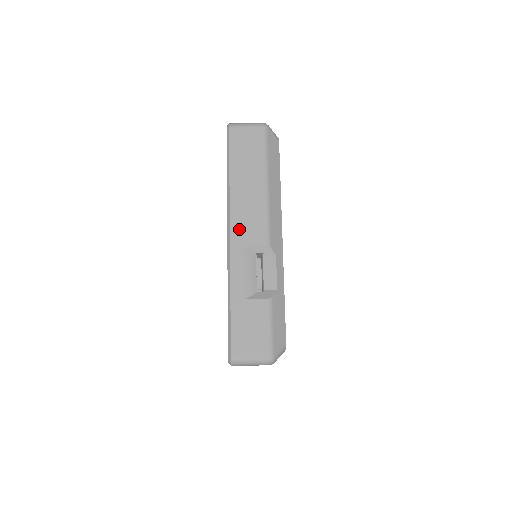
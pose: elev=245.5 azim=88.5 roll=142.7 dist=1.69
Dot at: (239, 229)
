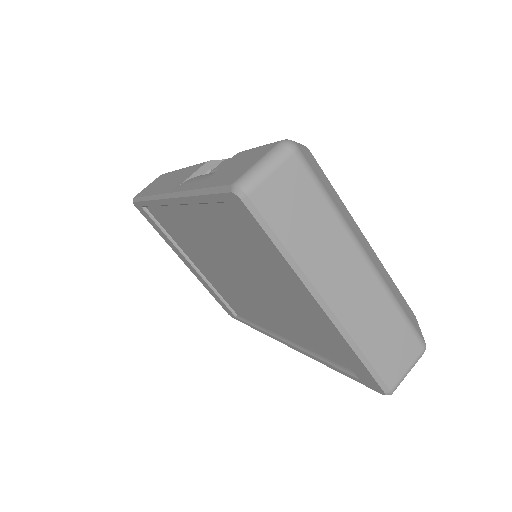
Dot at: (173, 186)
